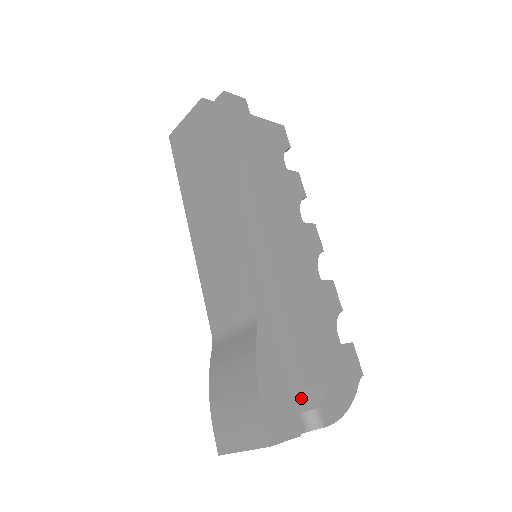
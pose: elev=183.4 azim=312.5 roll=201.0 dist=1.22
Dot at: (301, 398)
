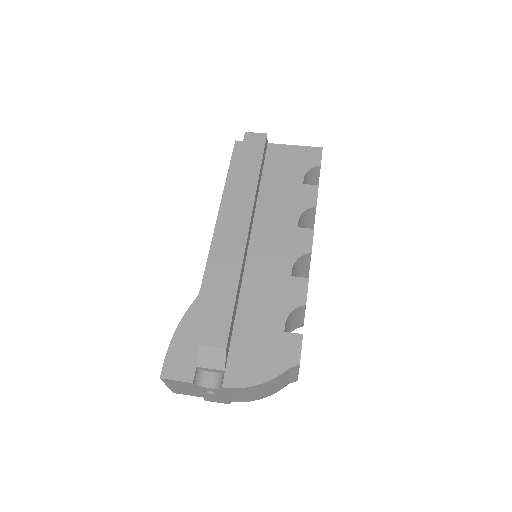
Dot at: (197, 353)
